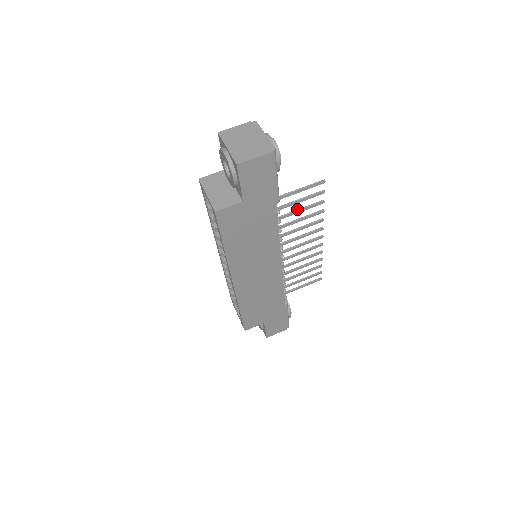
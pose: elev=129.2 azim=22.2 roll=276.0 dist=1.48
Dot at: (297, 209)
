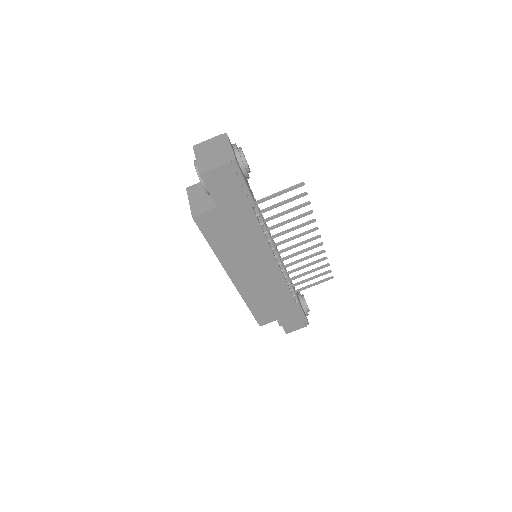
Dot at: (283, 211)
